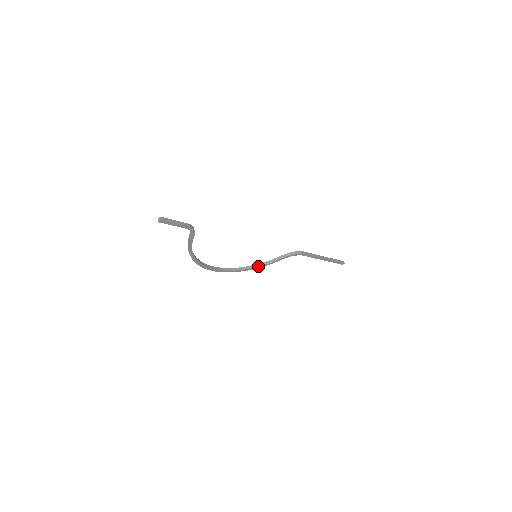
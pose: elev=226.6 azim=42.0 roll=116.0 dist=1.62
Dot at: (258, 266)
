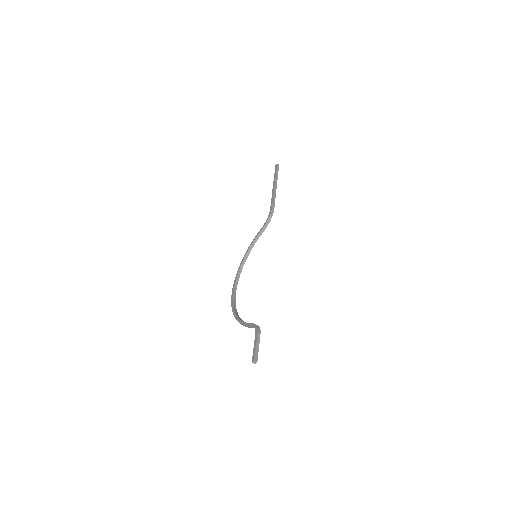
Dot at: (250, 251)
